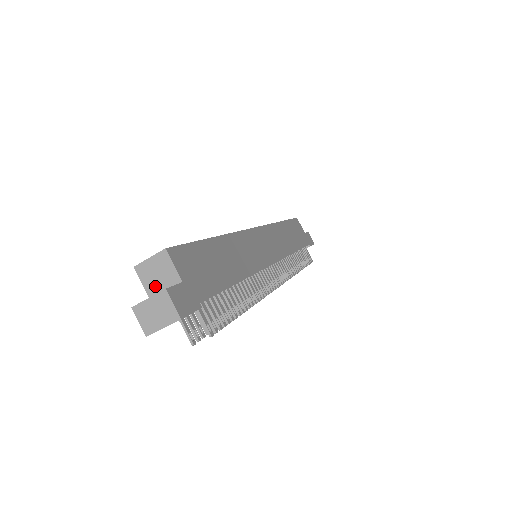
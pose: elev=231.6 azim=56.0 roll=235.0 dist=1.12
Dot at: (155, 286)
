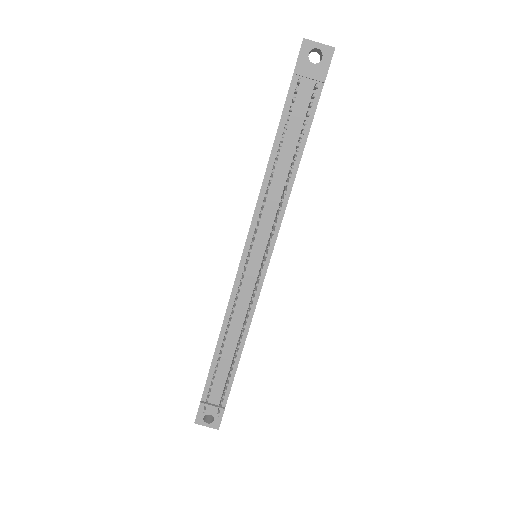
Dot at: occluded
